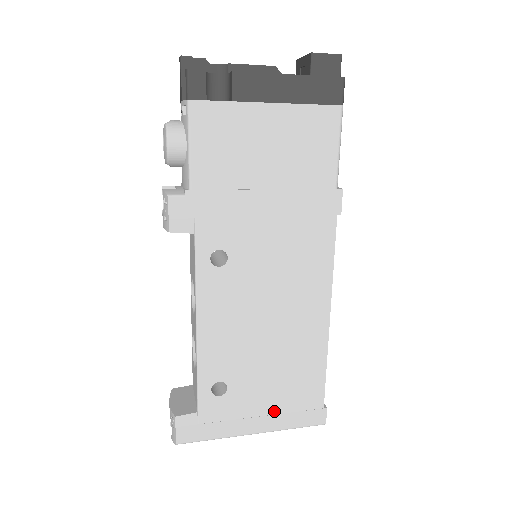
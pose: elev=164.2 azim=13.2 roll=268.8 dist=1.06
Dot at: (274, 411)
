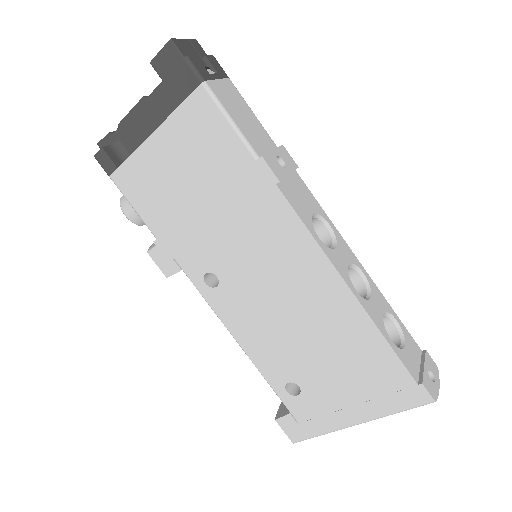
Dot at: (361, 399)
